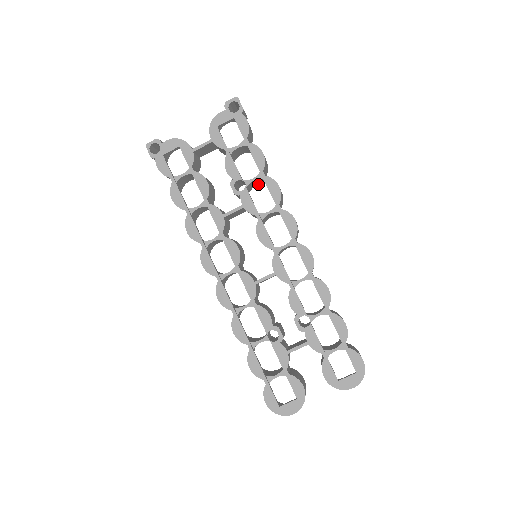
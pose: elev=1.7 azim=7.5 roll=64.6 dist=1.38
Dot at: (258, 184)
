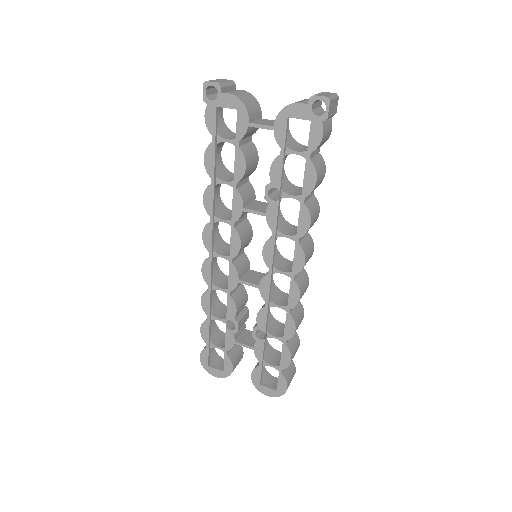
Dot at: occluded
